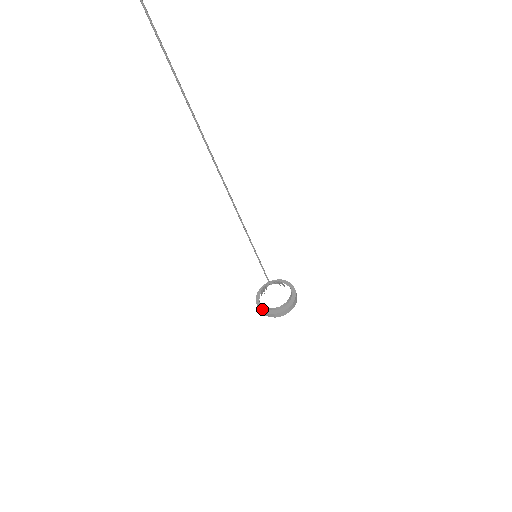
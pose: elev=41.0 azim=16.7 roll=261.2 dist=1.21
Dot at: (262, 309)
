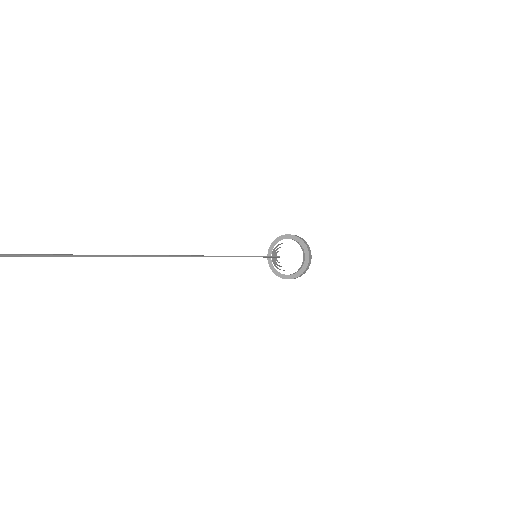
Dot at: (269, 258)
